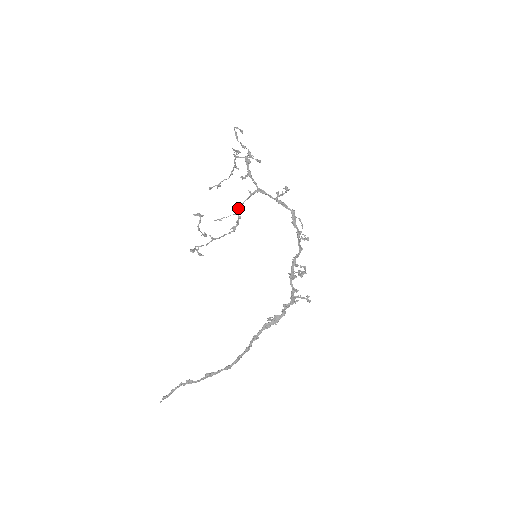
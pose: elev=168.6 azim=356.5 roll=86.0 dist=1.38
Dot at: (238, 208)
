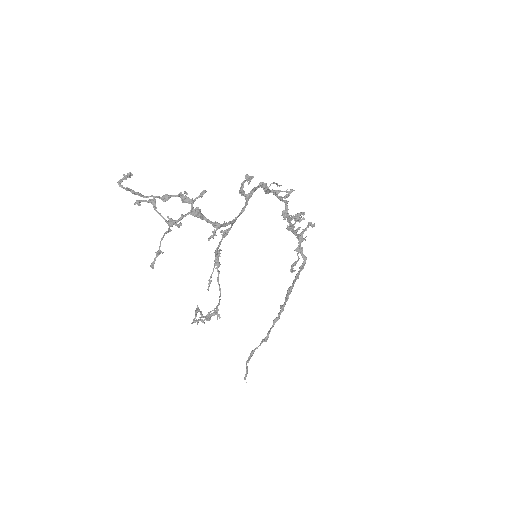
Dot at: (216, 254)
